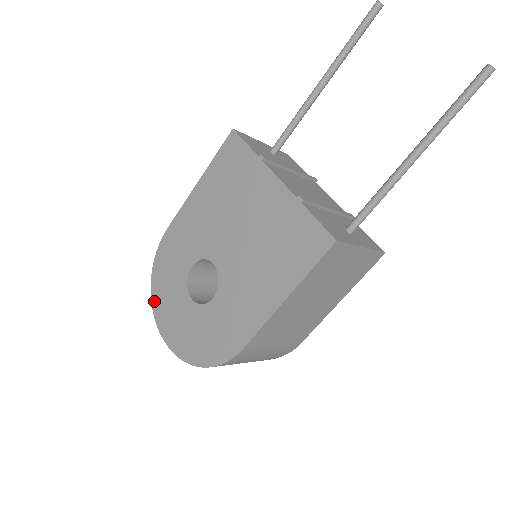
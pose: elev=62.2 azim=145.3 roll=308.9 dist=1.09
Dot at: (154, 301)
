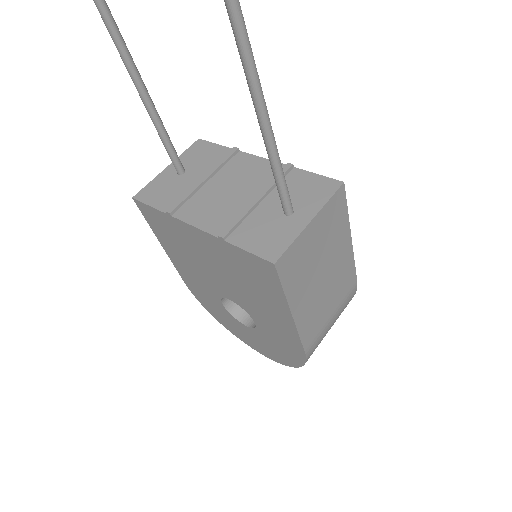
Dot at: (230, 331)
